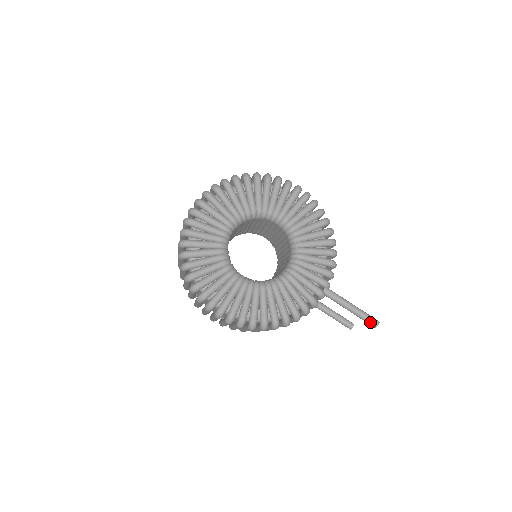
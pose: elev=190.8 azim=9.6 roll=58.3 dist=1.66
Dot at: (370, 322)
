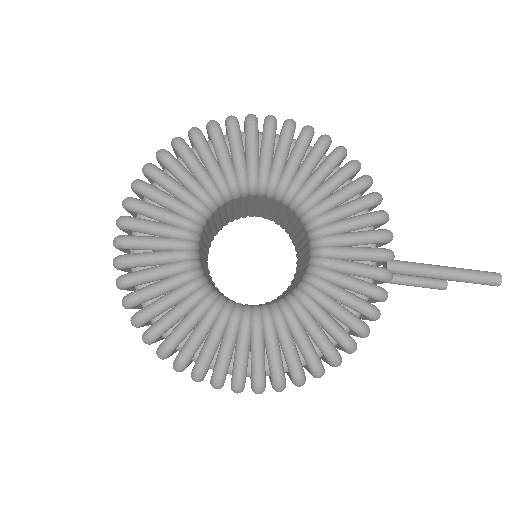
Dot at: (486, 282)
